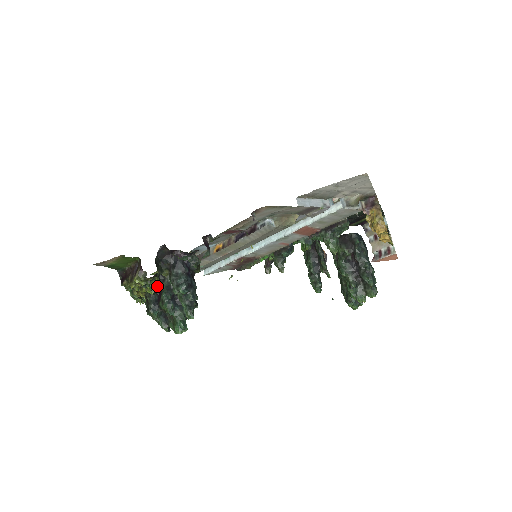
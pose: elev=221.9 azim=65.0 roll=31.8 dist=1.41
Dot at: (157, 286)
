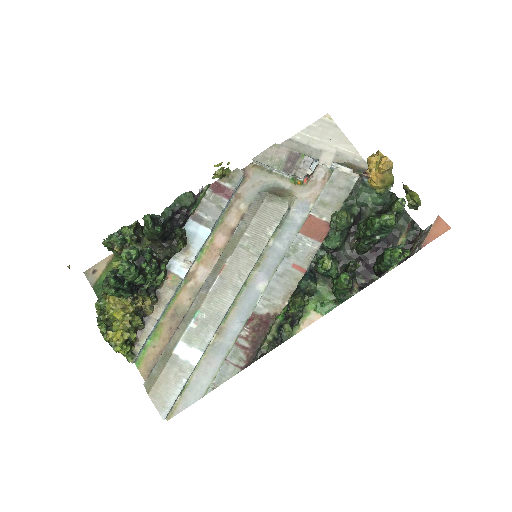
Dot at: occluded
